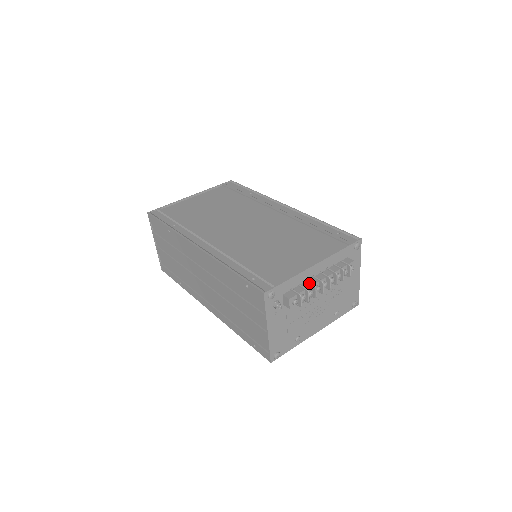
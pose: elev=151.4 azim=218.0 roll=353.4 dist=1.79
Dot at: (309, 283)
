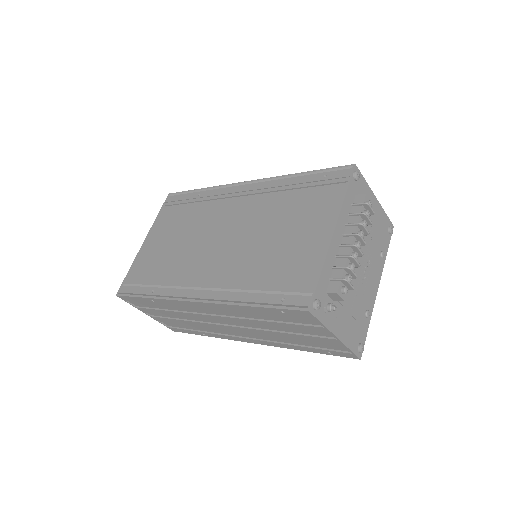
Dot at: (342, 258)
